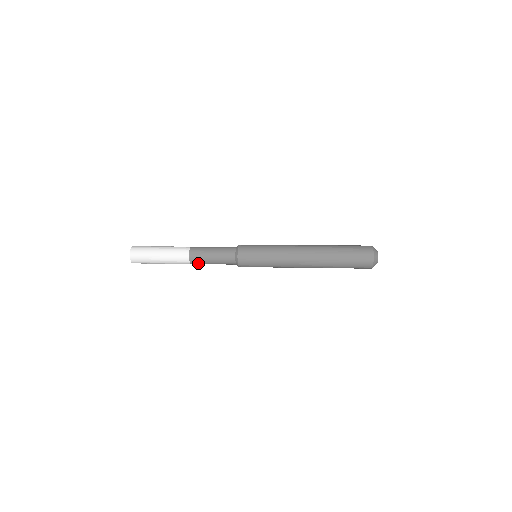
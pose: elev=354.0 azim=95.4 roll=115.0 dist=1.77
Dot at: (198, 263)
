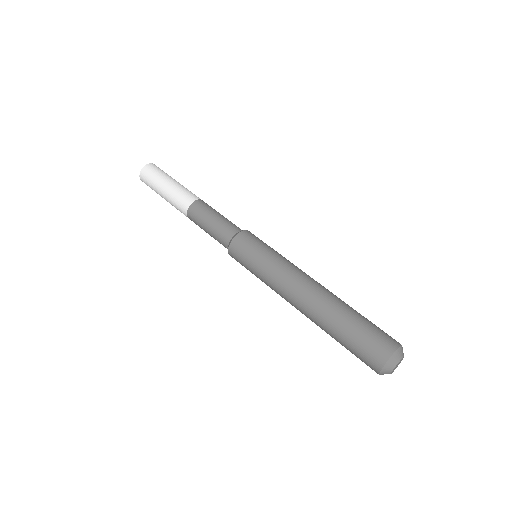
Dot at: occluded
